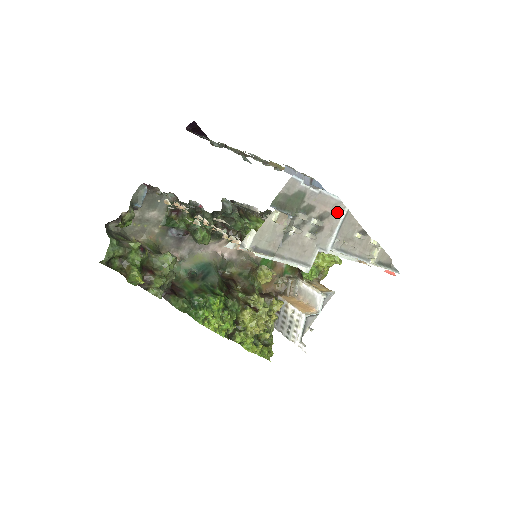
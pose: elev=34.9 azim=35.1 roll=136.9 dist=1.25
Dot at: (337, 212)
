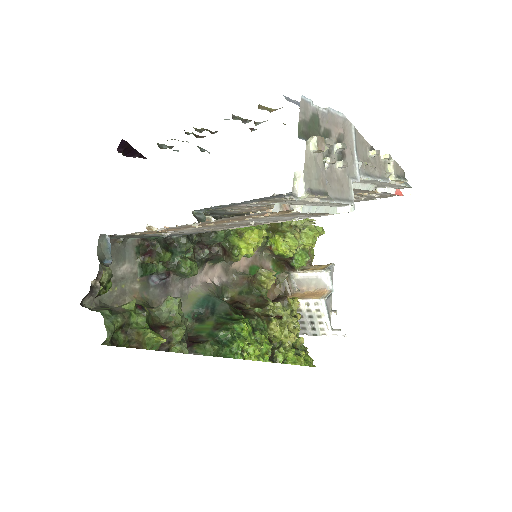
Dot at: (347, 132)
